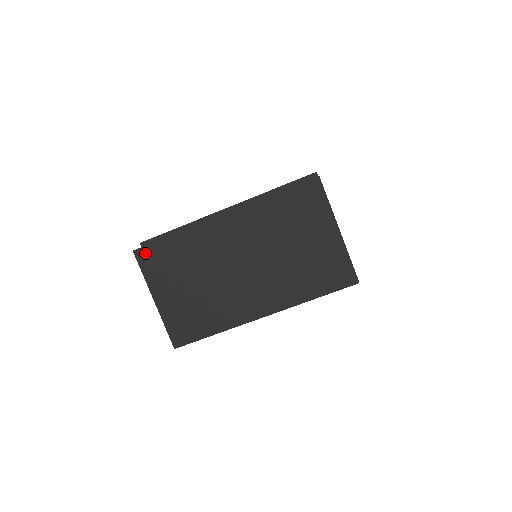
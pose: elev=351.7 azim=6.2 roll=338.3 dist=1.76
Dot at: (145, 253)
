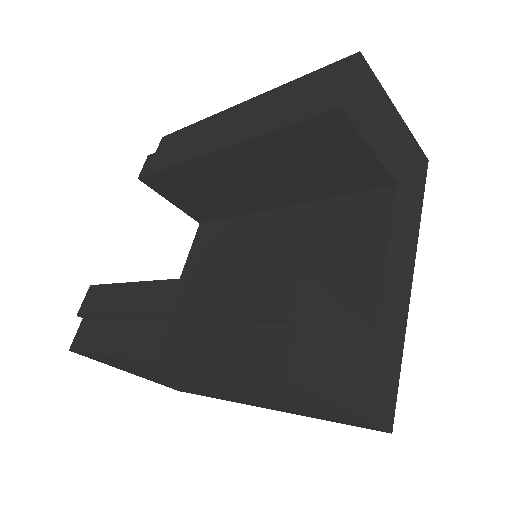
Dot at: (84, 355)
